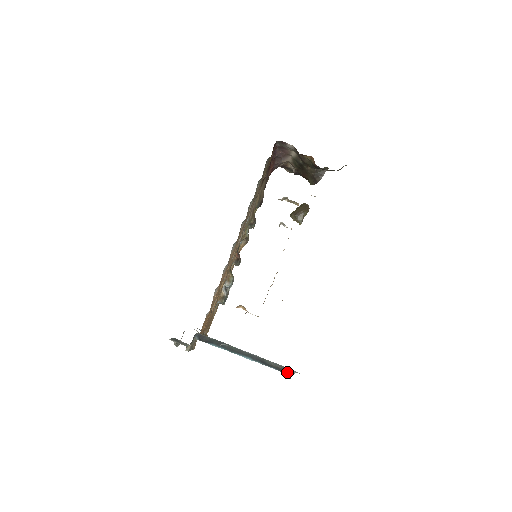
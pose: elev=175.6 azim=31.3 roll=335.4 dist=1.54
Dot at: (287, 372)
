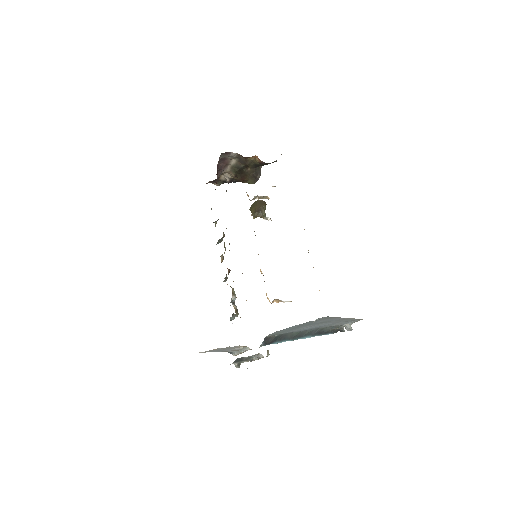
Dot at: (346, 327)
